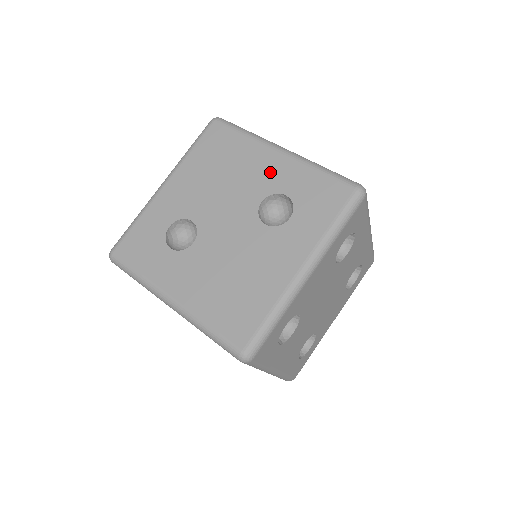
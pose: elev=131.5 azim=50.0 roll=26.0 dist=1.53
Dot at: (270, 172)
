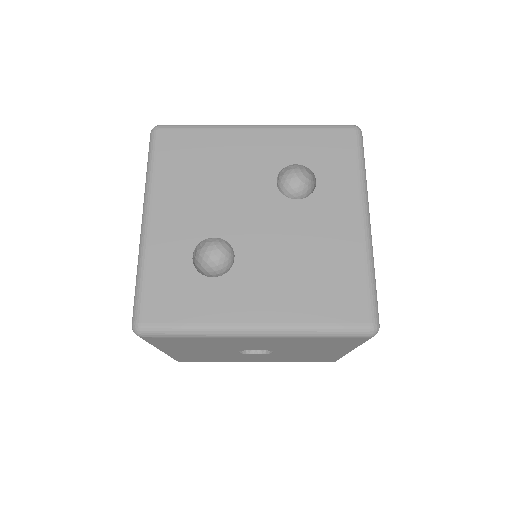
Dot at: (262, 151)
